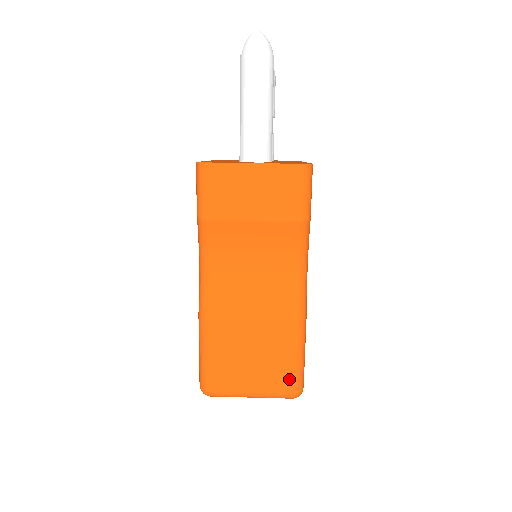
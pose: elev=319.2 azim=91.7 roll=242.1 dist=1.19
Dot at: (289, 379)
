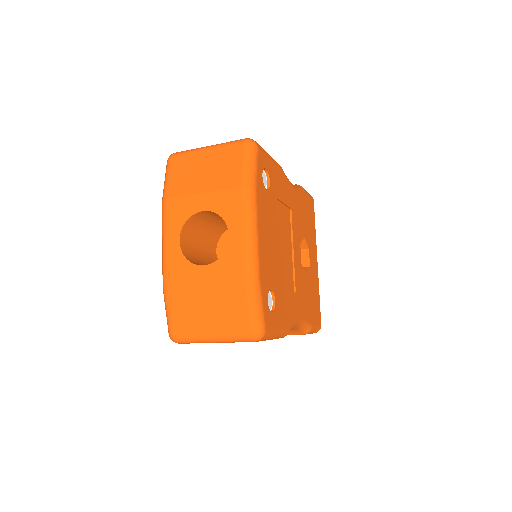
Dot at: occluded
